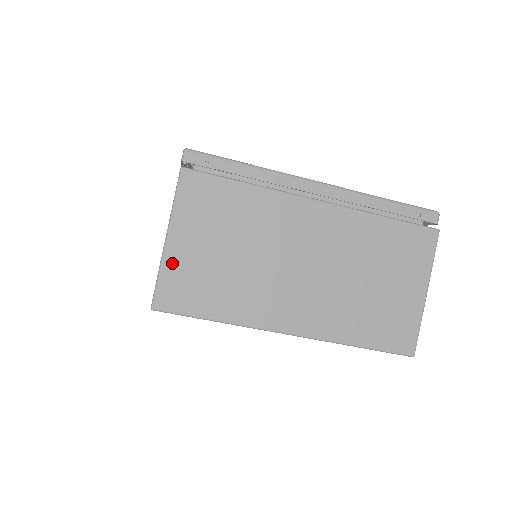
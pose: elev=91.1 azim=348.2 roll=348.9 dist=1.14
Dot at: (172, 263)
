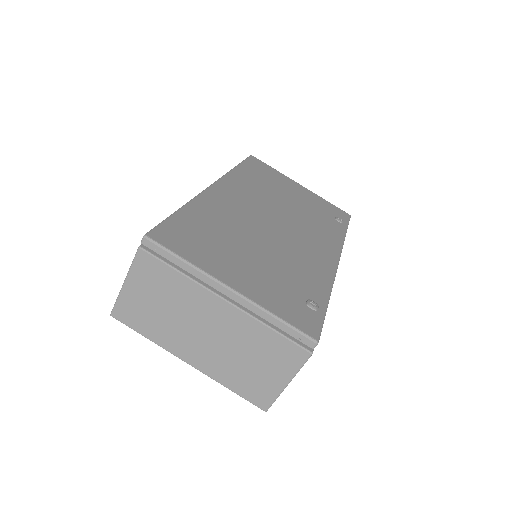
Dot at: (125, 297)
